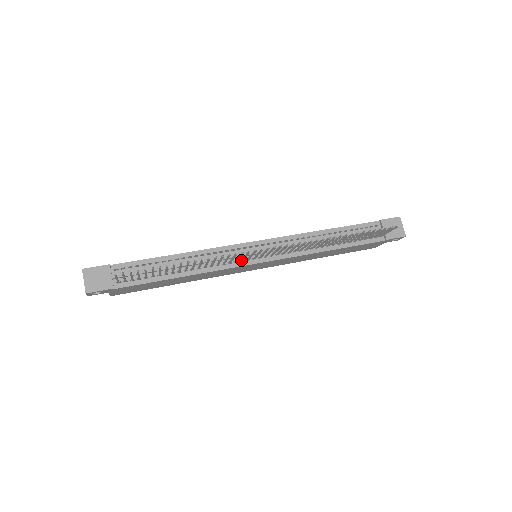
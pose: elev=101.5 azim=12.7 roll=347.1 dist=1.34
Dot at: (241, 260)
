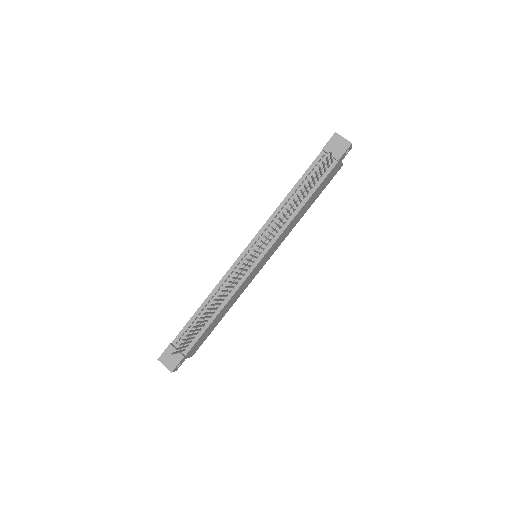
Dot at: (246, 271)
